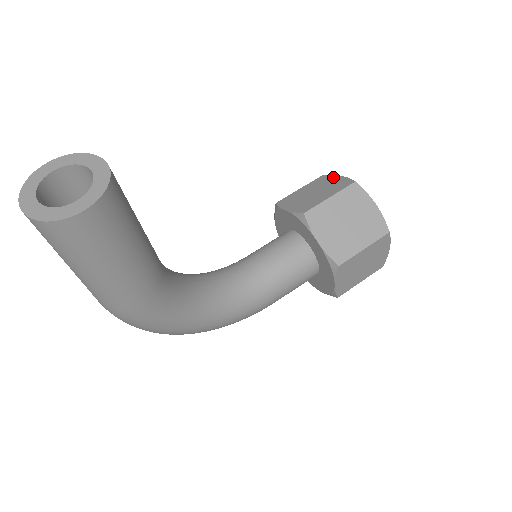
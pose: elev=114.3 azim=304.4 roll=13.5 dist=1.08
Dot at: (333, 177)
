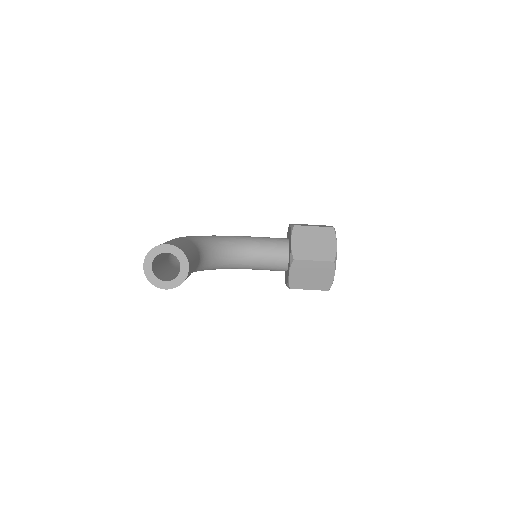
Dot at: (333, 239)
